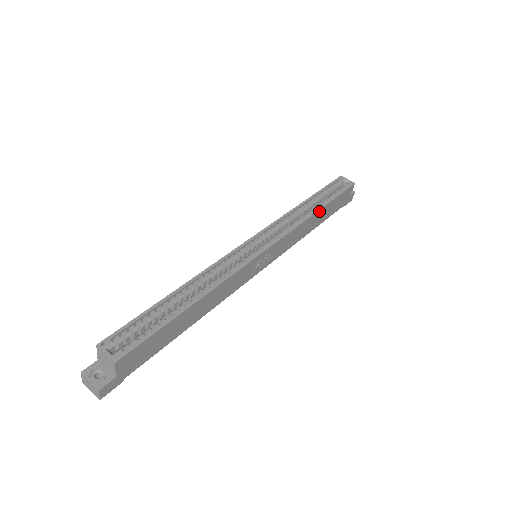
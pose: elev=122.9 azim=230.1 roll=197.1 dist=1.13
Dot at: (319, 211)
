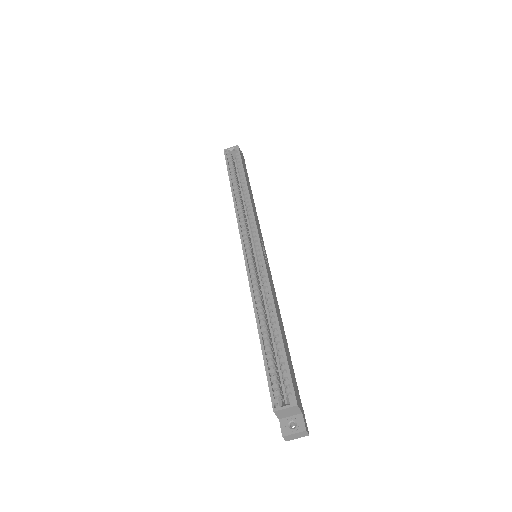
Dot at: (247, 186)
